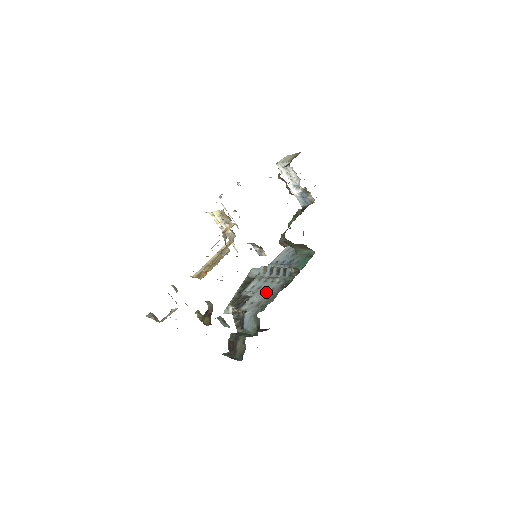
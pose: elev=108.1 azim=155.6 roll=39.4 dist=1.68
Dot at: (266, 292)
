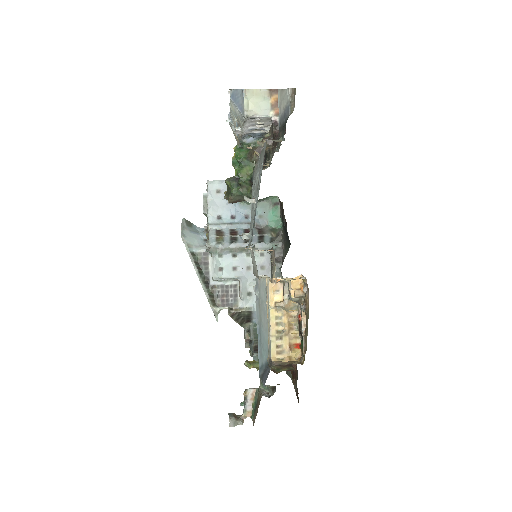
Dot at: occluded
